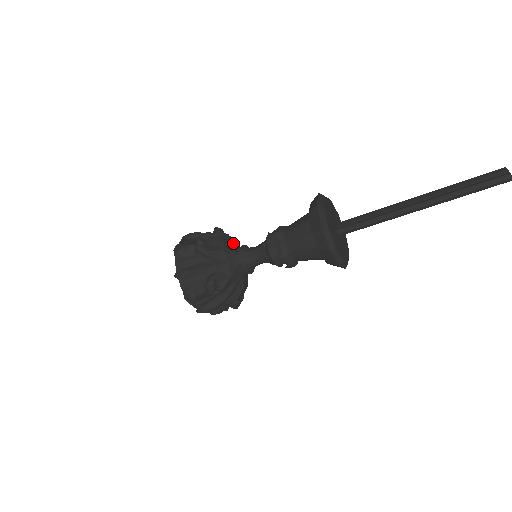
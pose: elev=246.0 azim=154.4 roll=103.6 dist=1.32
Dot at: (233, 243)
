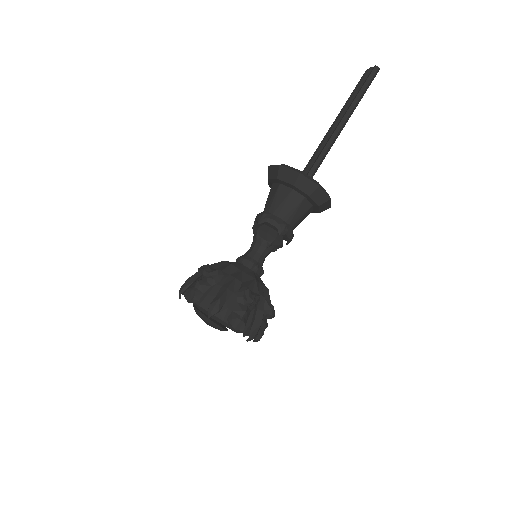
Dot at: occluded
